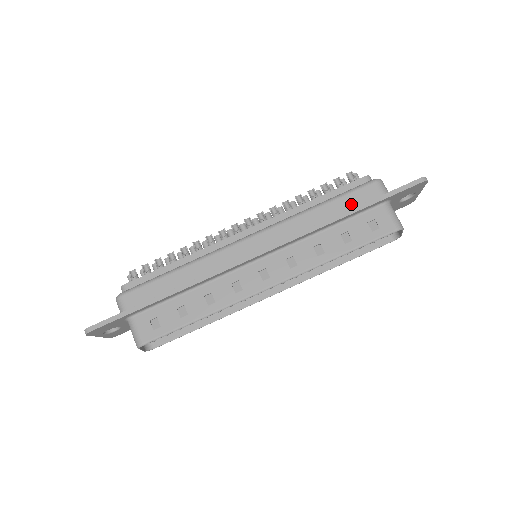
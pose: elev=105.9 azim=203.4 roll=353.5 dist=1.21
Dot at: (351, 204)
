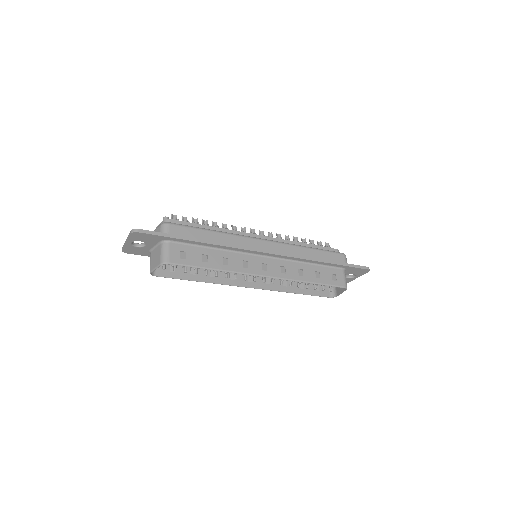
Dot at: (328, 258)
